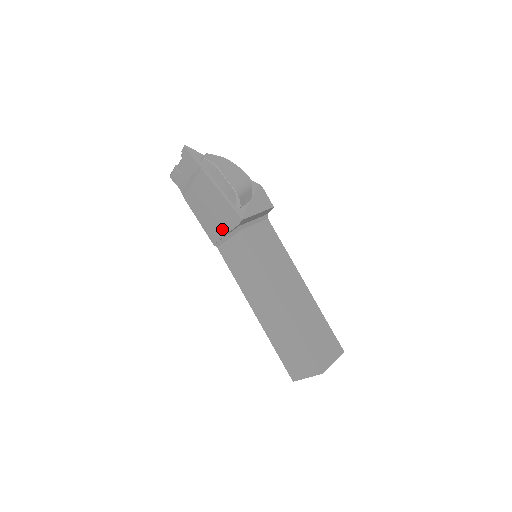
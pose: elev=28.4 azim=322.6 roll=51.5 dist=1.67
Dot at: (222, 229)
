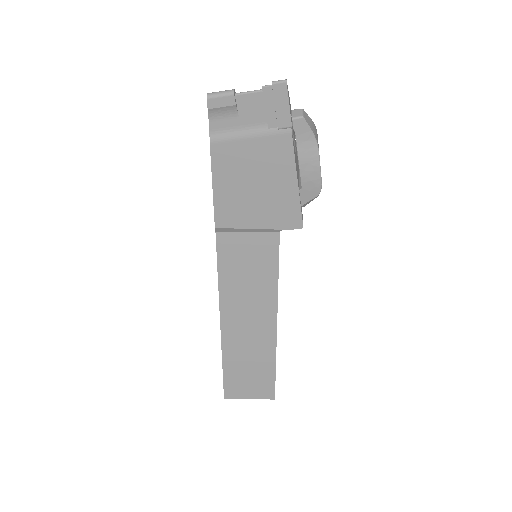
Dot at: (254, 220)
